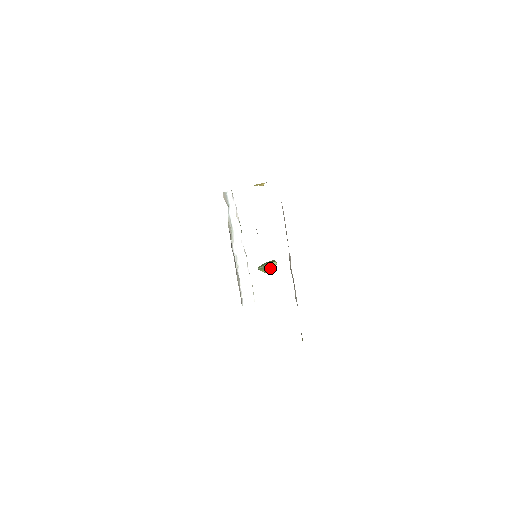
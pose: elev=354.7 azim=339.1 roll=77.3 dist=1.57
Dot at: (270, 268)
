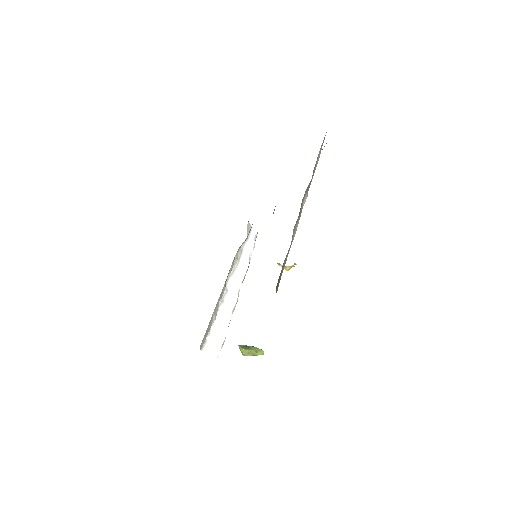
Dot at: (253, 353)
